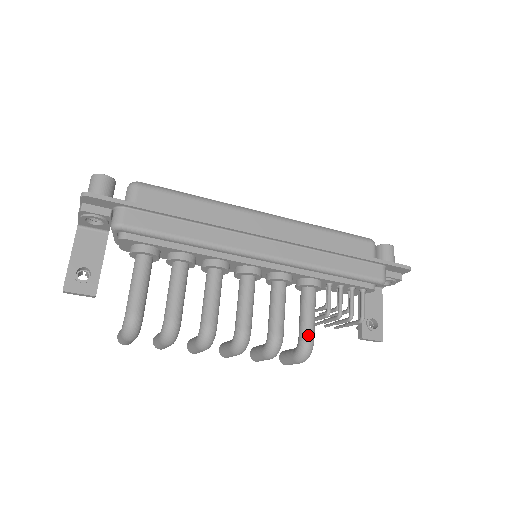
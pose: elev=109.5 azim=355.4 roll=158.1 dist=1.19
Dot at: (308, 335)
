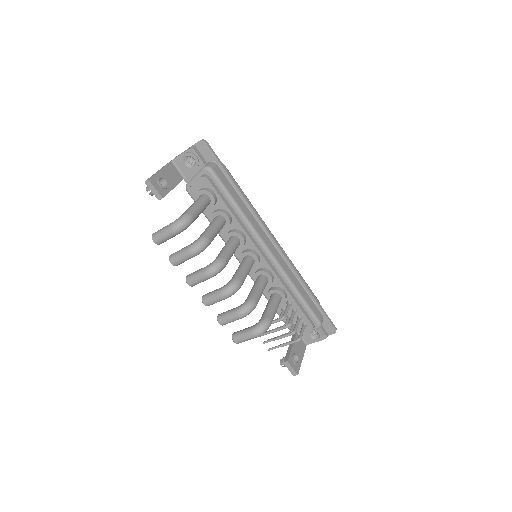
Dot at: (270, 317)
